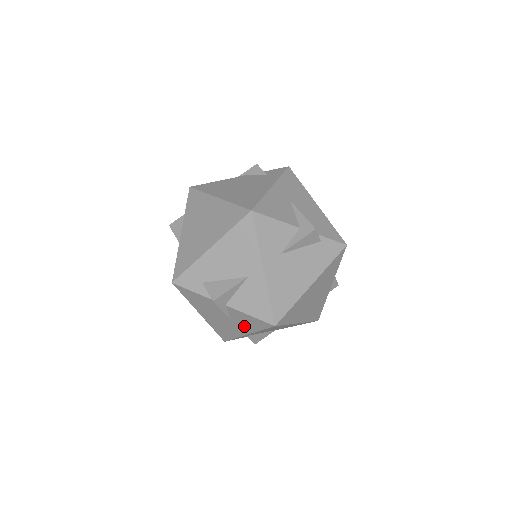
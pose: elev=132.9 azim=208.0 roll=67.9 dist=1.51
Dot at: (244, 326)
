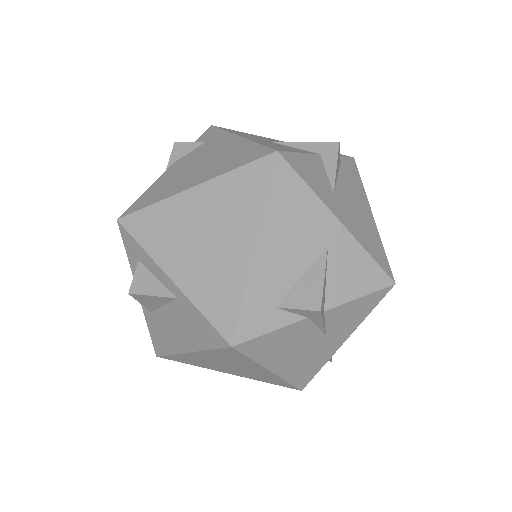
Dot at: (344, 329)
